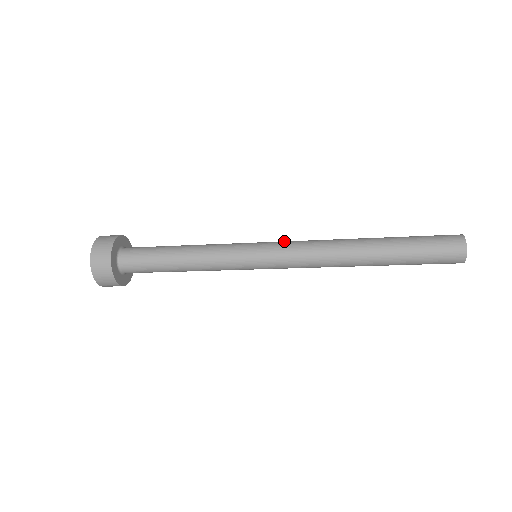
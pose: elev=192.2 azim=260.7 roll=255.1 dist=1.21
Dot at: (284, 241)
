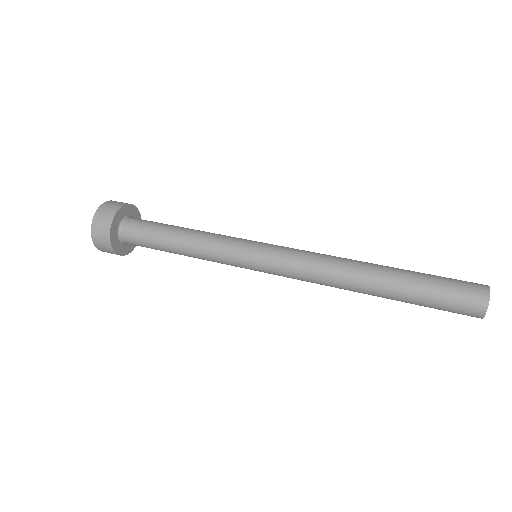
Dot at: (285, 251)
